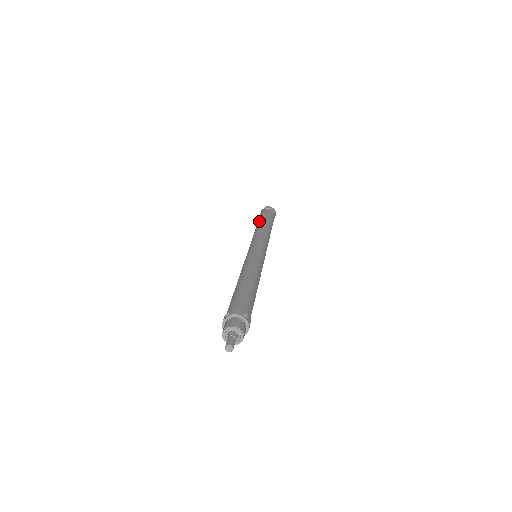
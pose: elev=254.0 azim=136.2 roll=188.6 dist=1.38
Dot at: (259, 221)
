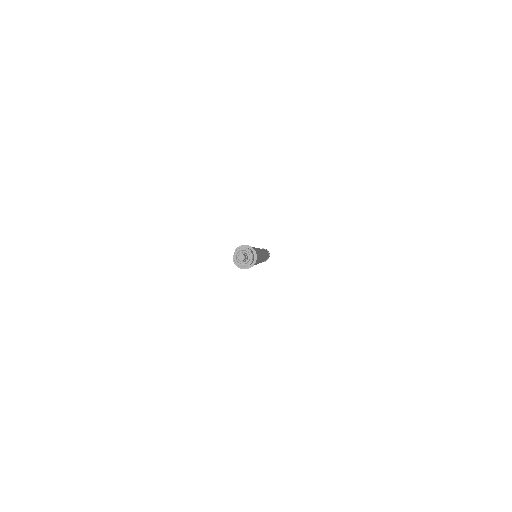
Dot at: occluded
